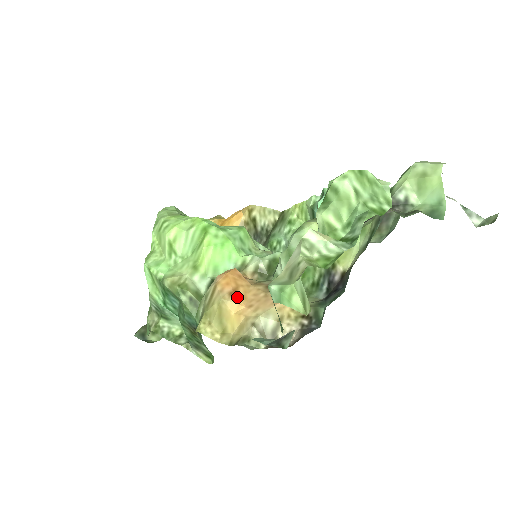
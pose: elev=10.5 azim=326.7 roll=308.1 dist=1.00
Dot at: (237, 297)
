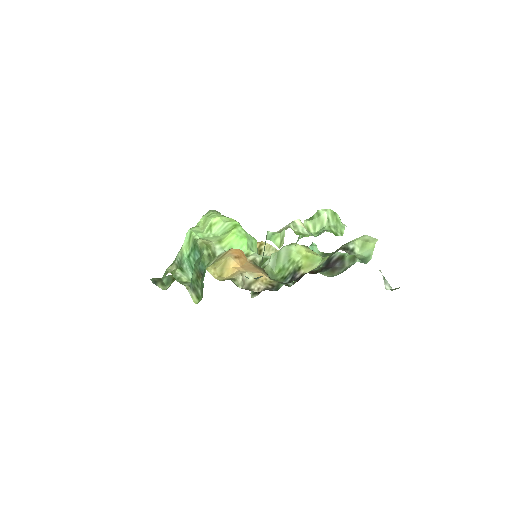
Dot at: (238, 260)
